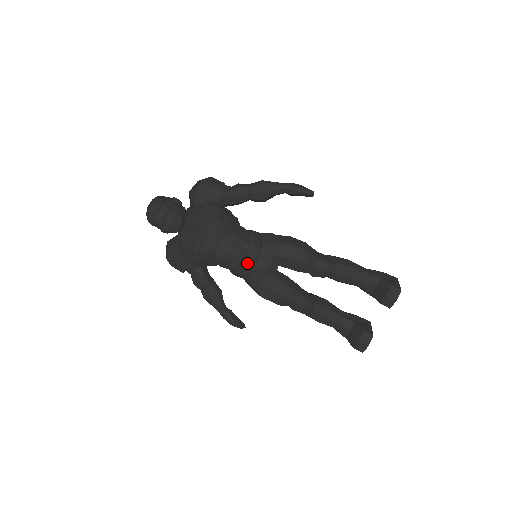
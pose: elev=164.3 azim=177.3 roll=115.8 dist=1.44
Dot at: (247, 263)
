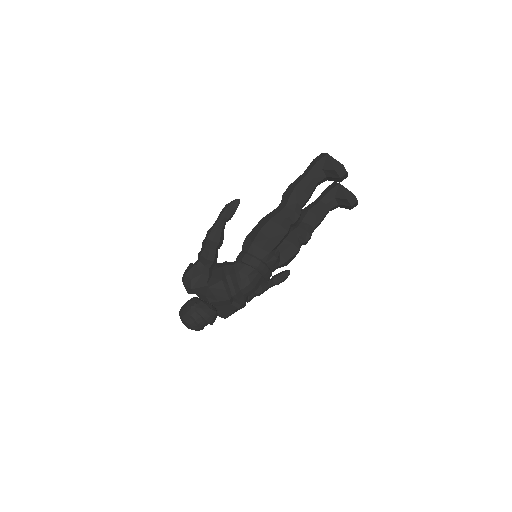
Dot at: (267, 274)
